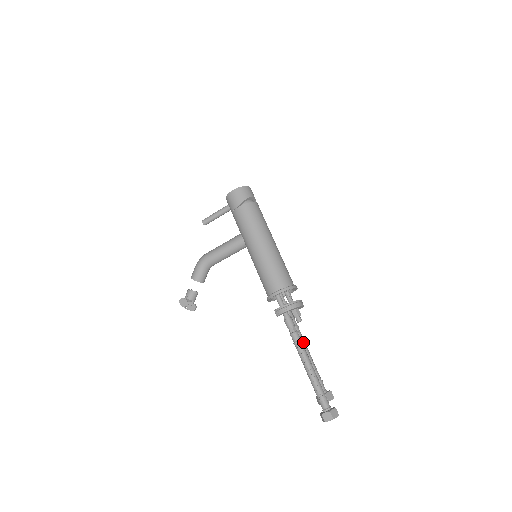
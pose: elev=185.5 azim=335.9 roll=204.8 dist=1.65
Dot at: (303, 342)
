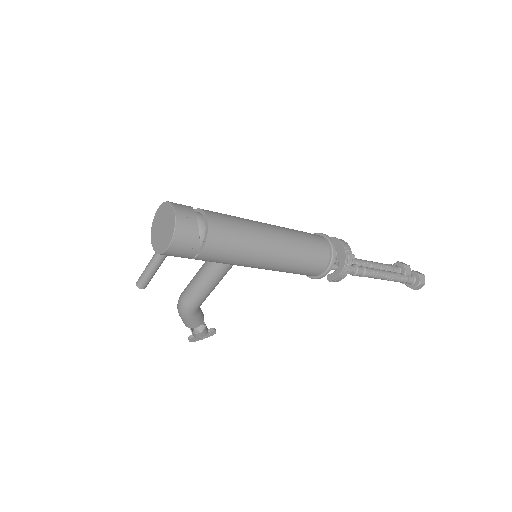
Dot at: (362, 264)
